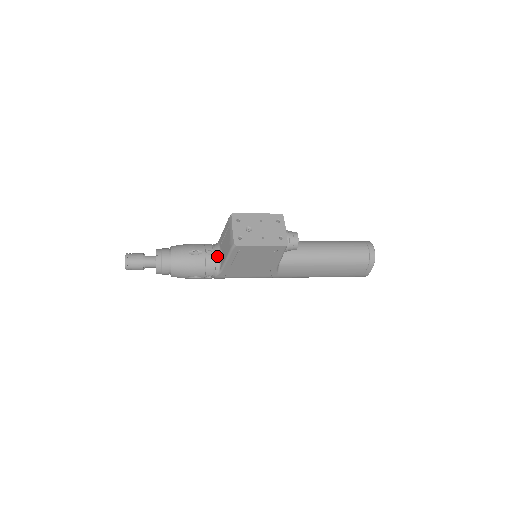
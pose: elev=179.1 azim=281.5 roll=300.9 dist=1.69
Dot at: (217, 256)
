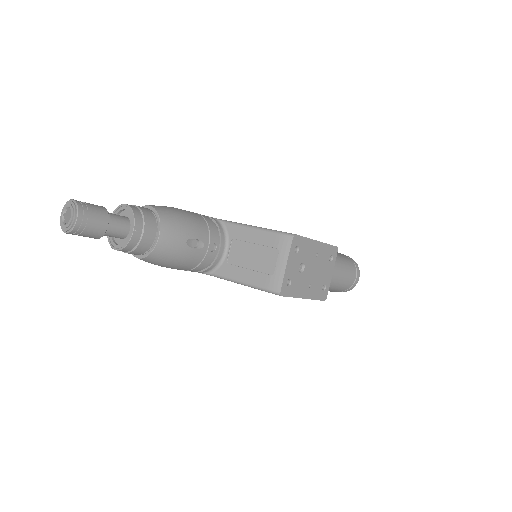
Dot at: (220, 255)
